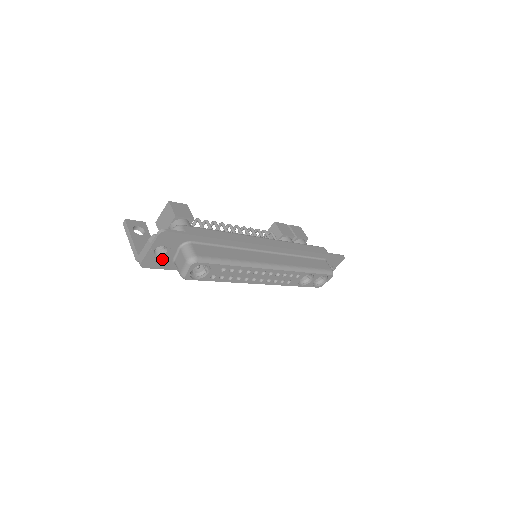
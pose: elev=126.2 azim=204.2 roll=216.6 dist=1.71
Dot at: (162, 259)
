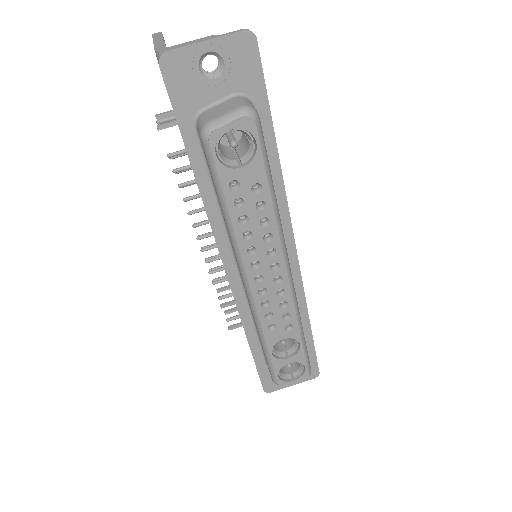
Dot at: (194, 86)
